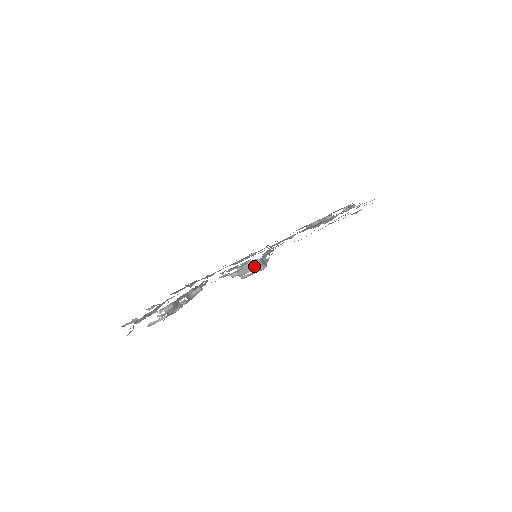
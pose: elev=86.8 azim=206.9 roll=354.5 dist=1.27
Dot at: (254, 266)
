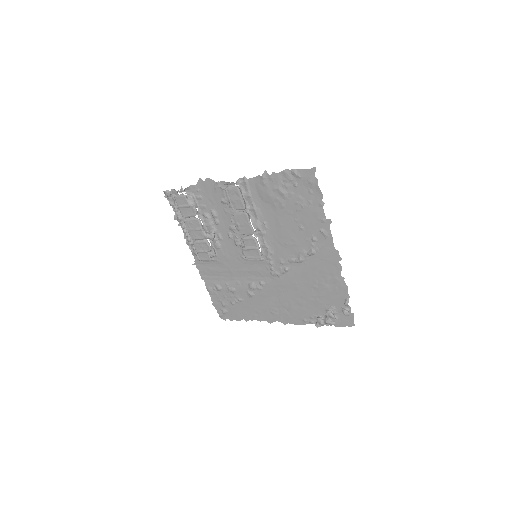
Dot at: (240, 211)
